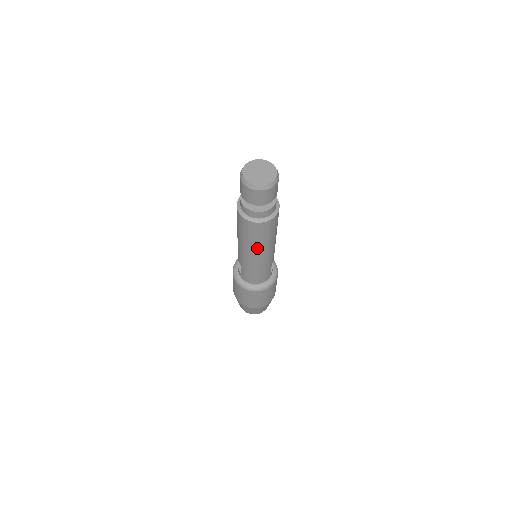
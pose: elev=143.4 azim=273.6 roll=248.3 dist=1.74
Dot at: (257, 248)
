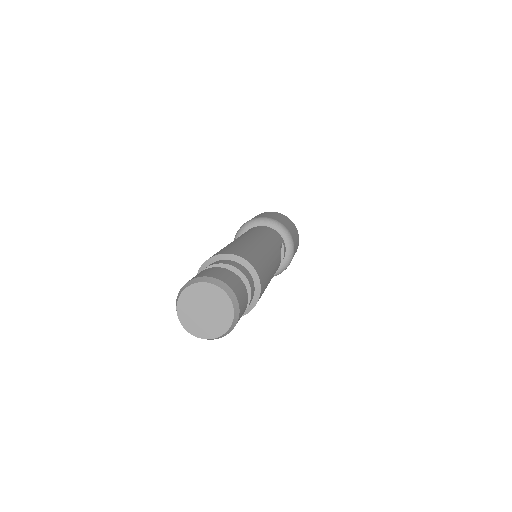
Dot at: occluded
